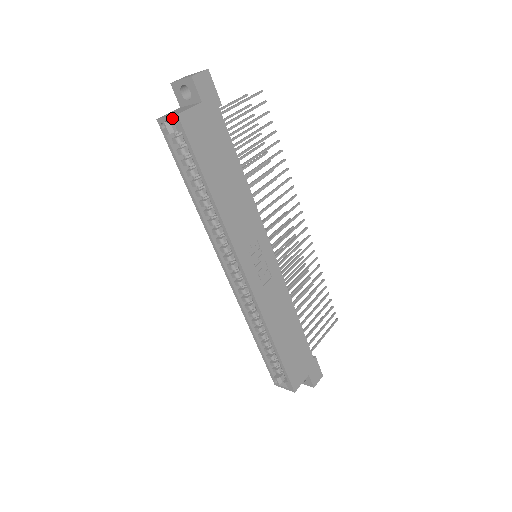
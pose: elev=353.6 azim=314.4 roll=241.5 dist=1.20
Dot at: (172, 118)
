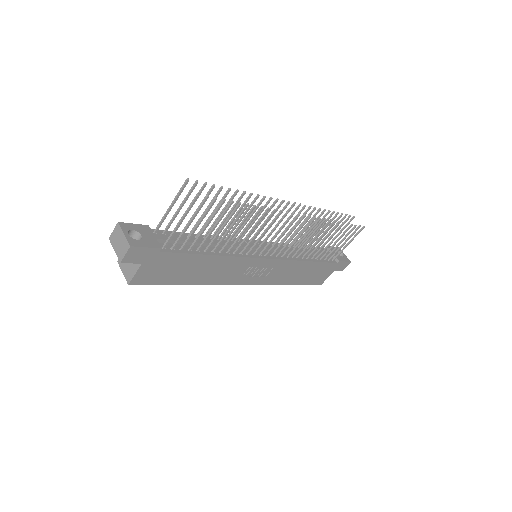
Dot at: (127, 278)
